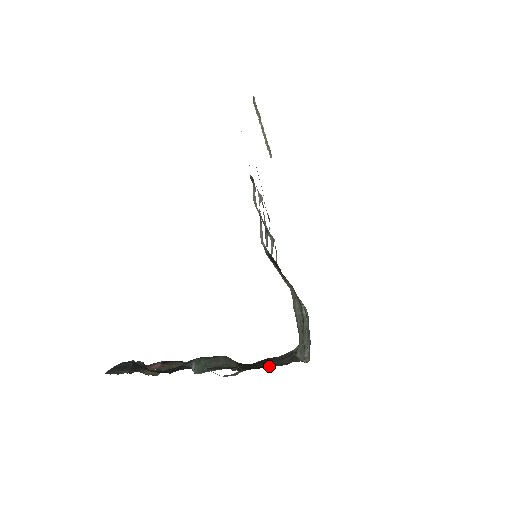
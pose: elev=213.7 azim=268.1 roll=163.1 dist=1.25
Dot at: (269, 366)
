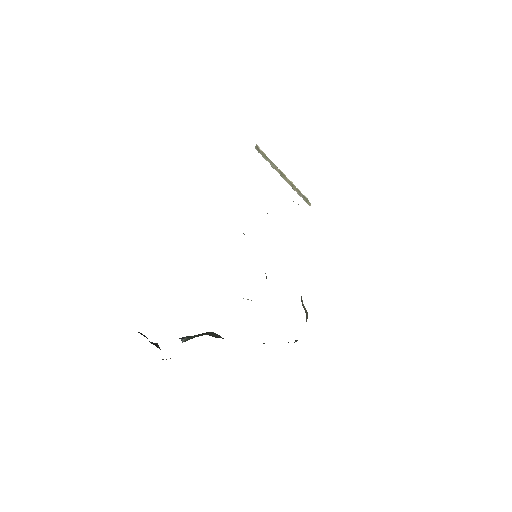
Dot at: occluded
